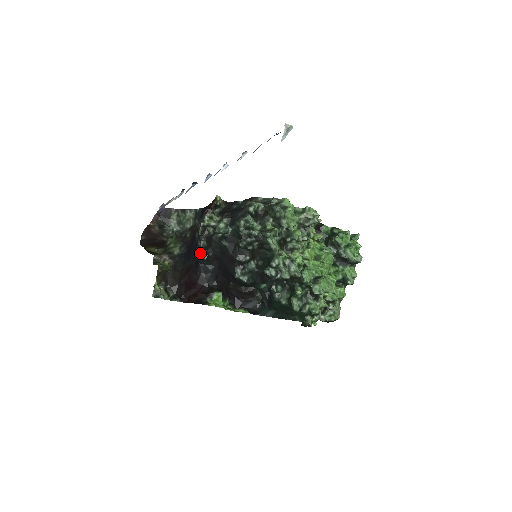
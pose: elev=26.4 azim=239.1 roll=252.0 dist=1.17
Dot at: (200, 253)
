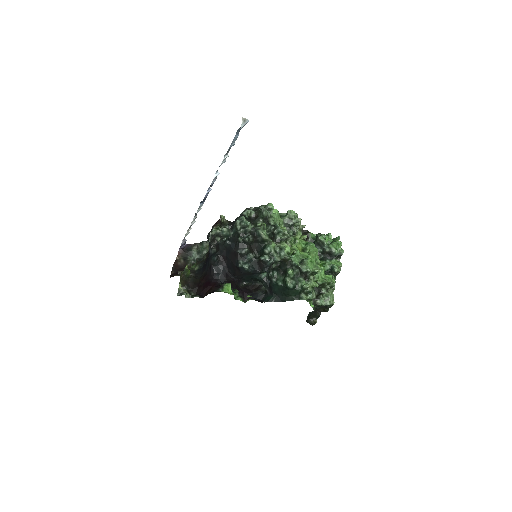
Dot at: (211, 256)
